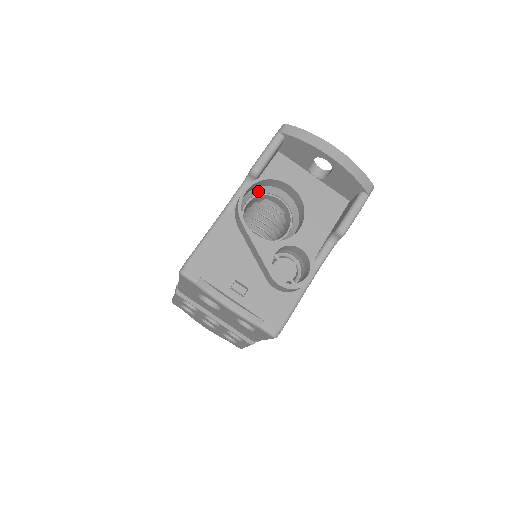
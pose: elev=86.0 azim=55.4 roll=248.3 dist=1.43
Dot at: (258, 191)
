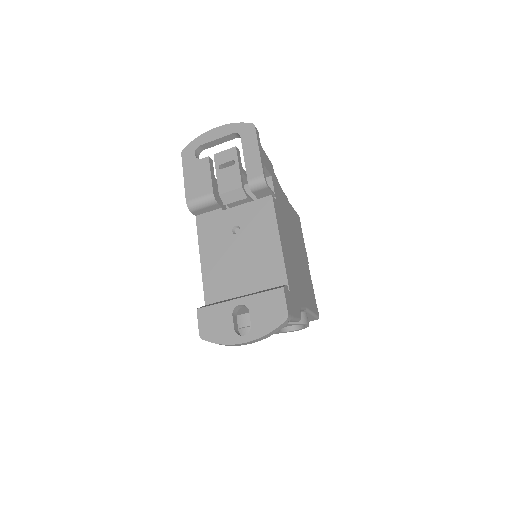
Dot at: occluded
